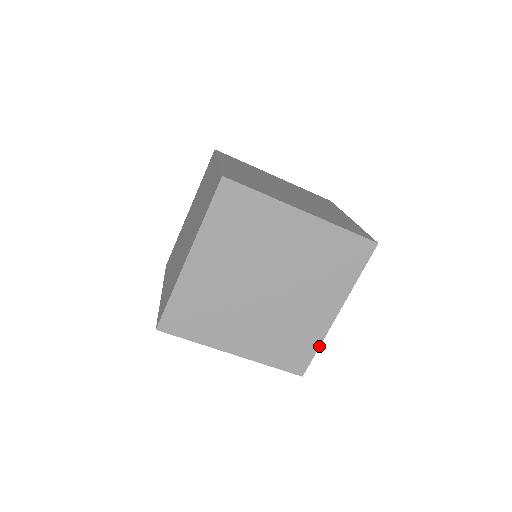
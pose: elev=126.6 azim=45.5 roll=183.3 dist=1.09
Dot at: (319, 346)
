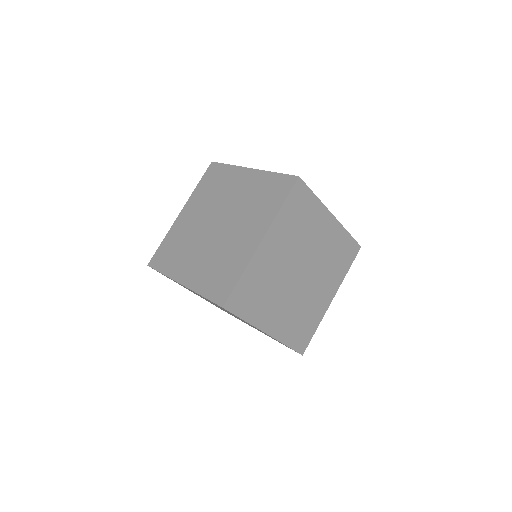
Dot at: occluded
